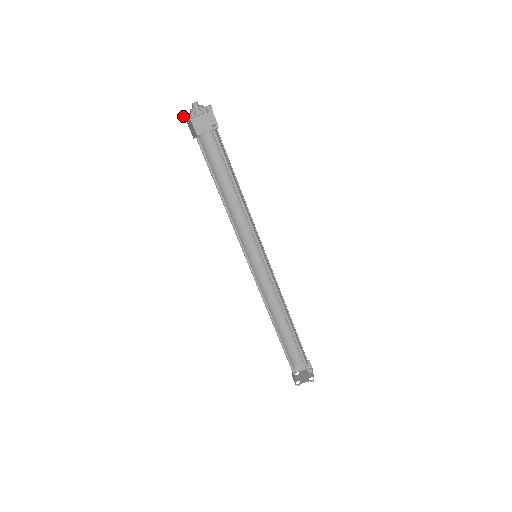
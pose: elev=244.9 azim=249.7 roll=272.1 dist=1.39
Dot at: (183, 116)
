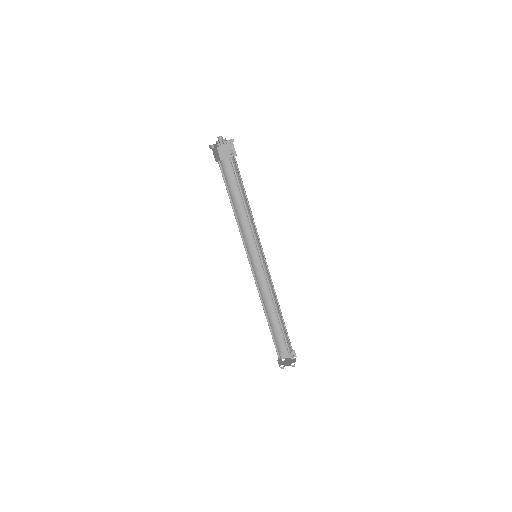
Dot at: (209, 145)
